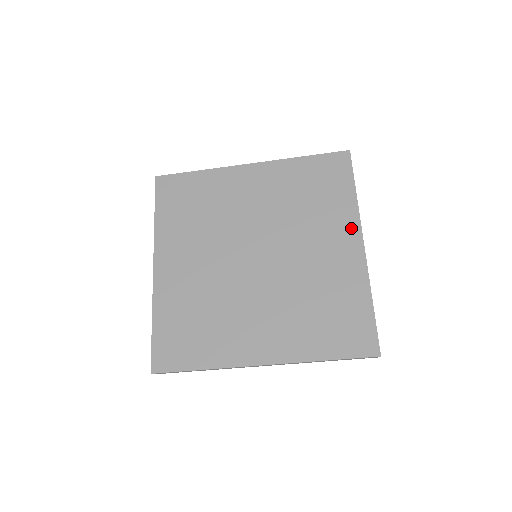
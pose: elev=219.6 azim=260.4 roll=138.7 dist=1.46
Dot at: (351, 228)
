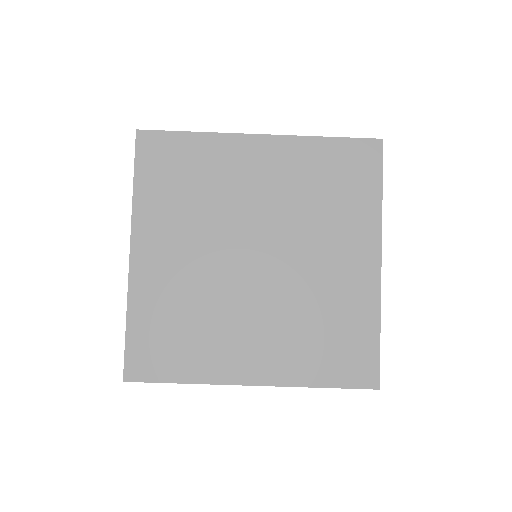
Dot at: (370, 240)
